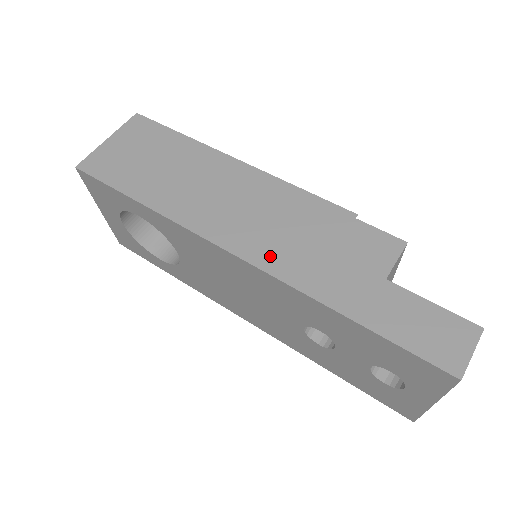
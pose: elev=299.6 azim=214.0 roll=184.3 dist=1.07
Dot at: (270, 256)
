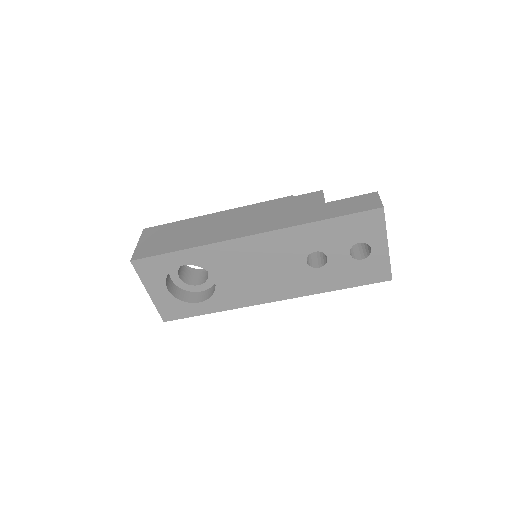
Dot at: (268, 226)
